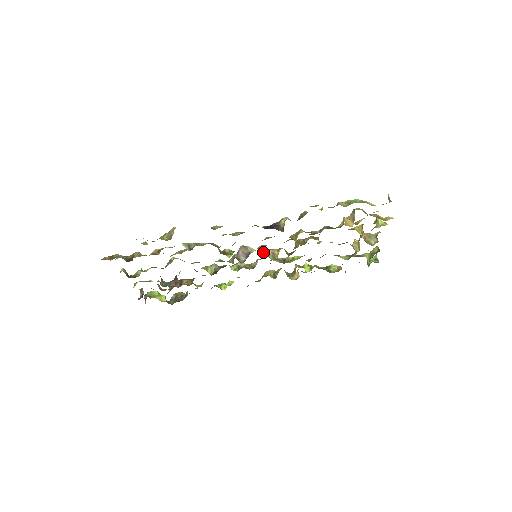
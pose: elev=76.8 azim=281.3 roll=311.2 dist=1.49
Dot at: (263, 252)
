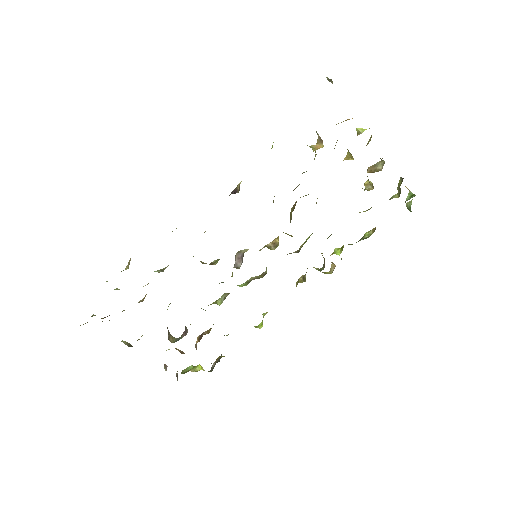
Dot at: (262, 248)
